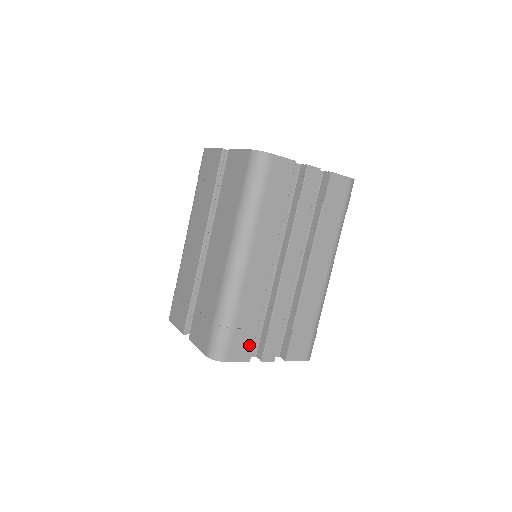
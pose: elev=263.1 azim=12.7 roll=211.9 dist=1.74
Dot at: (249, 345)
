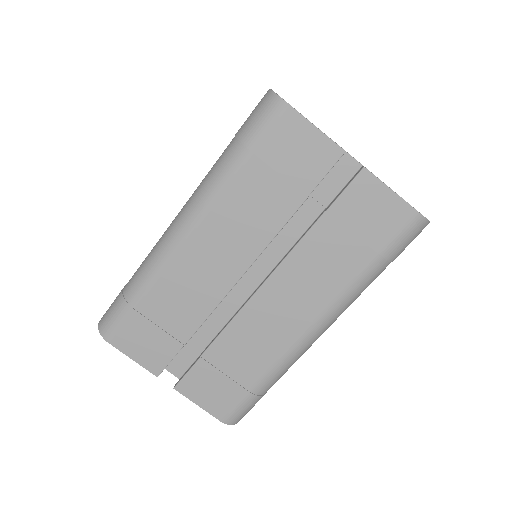
Dot at: occluded
